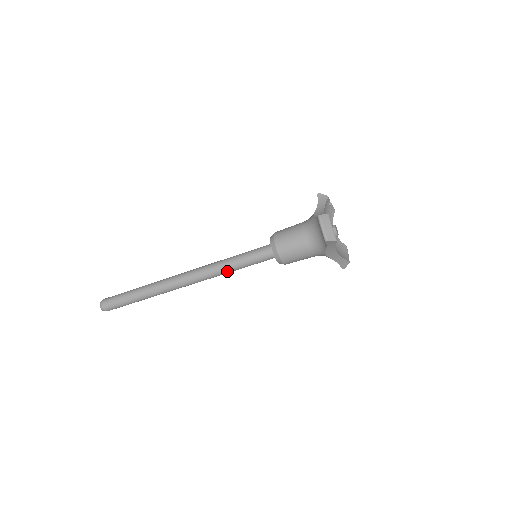
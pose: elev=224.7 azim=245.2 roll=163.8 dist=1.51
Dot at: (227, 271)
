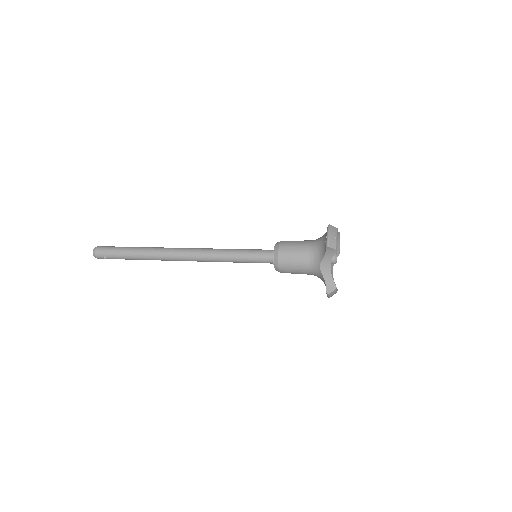
Dot at: occluded
